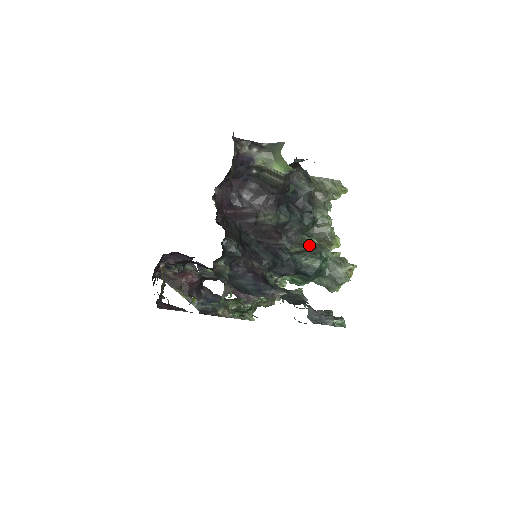
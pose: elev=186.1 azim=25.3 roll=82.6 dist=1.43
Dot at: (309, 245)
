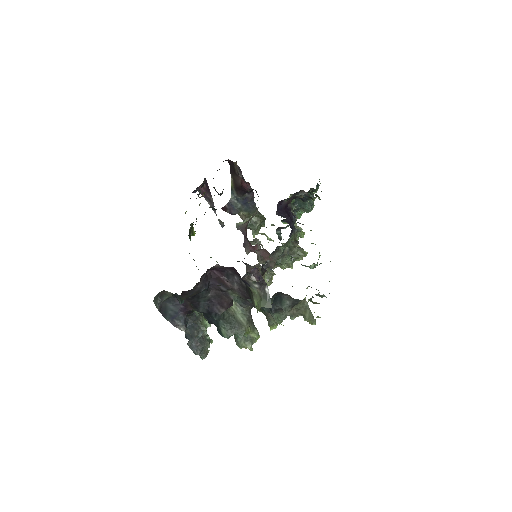
Dot at: (246, 319)
